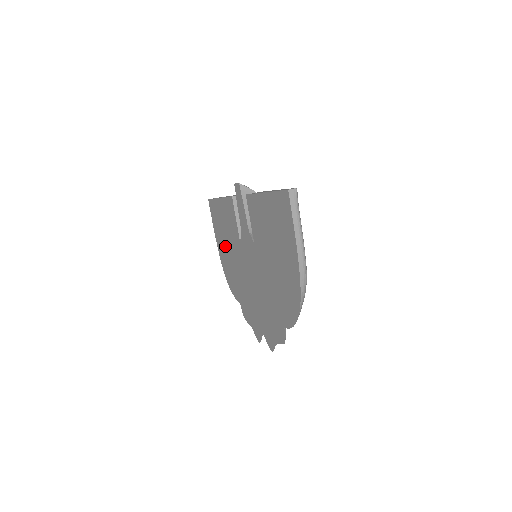
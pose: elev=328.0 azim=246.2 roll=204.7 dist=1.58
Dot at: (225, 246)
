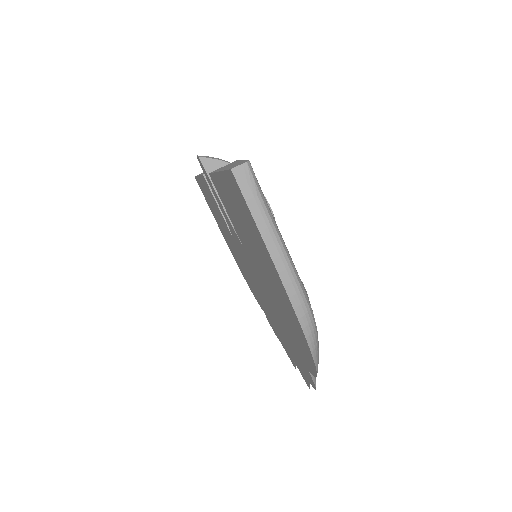
Dot at: occluded
